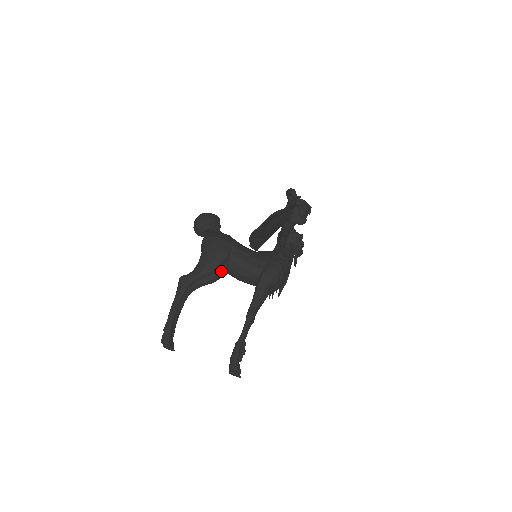
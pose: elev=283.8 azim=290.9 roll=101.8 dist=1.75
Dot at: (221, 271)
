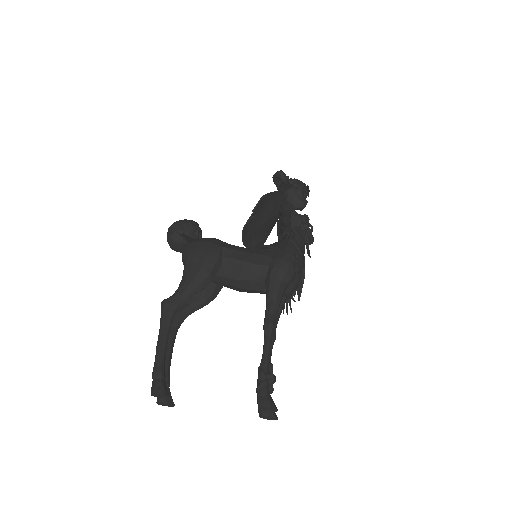
Dot at: (215, 286)
